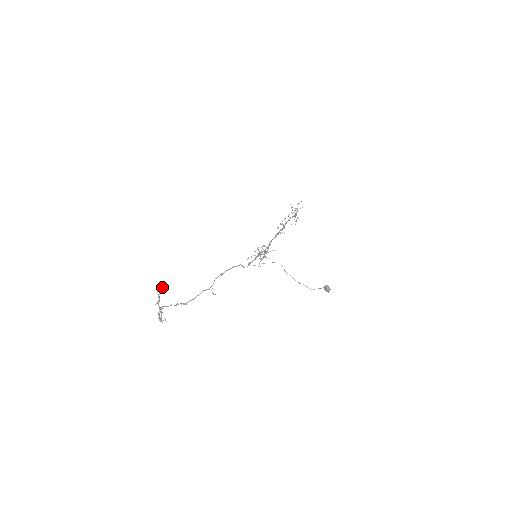
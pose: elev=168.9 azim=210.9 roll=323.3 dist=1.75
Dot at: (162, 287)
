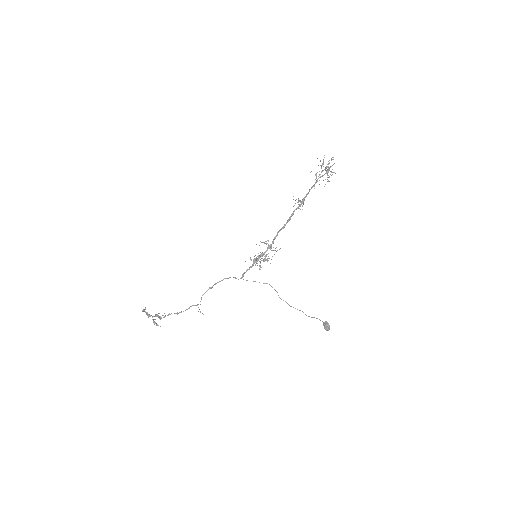
Dot at: (145, 311)
